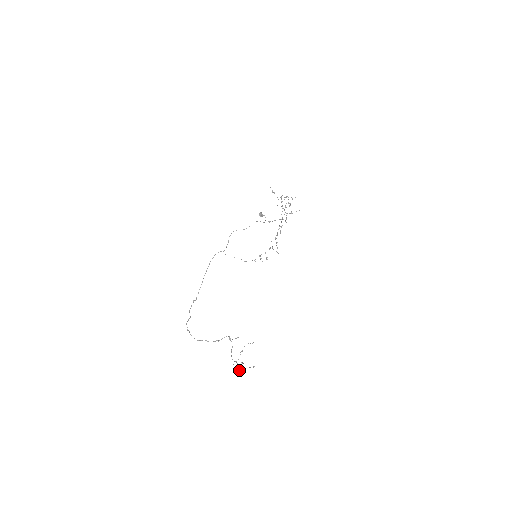
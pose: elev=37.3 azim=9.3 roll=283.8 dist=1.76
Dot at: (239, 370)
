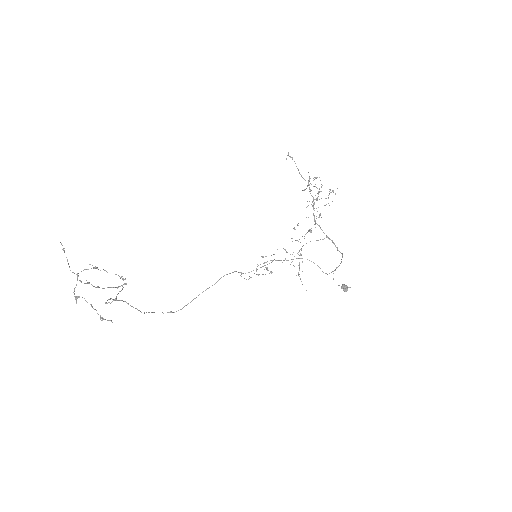
Dot at: occluded
